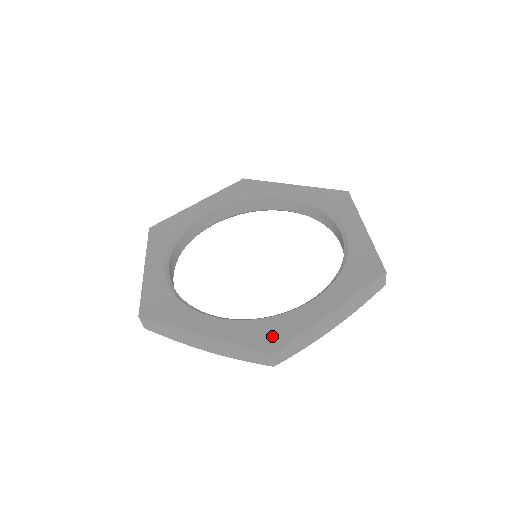
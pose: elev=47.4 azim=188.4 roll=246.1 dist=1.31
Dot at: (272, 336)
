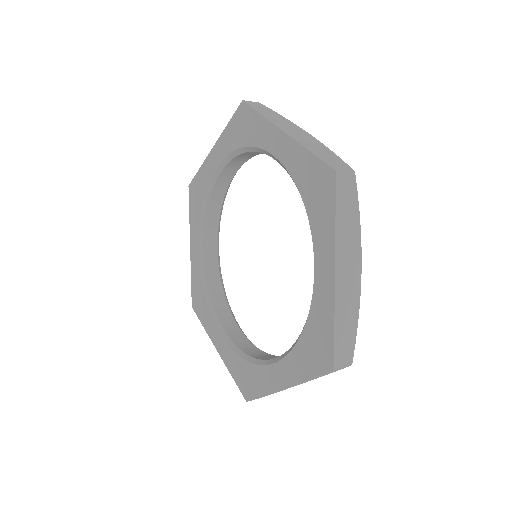
Dot at: (320, 348)
